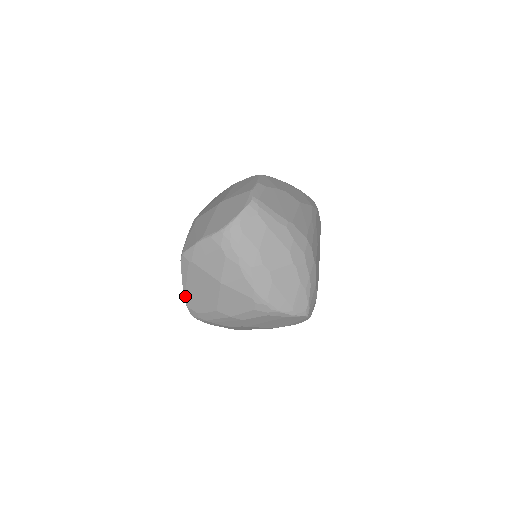
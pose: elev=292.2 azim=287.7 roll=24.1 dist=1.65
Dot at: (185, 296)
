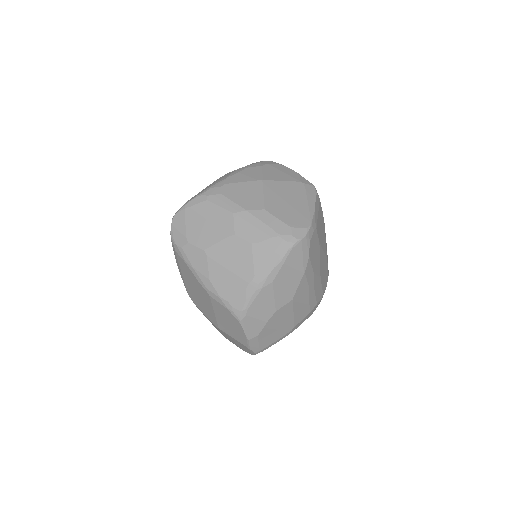
Dot at: occluded
